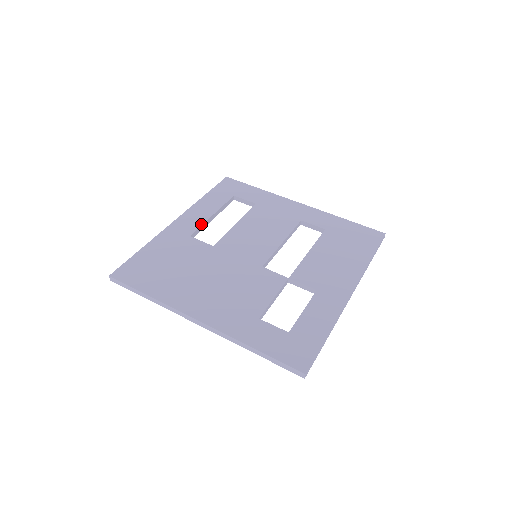
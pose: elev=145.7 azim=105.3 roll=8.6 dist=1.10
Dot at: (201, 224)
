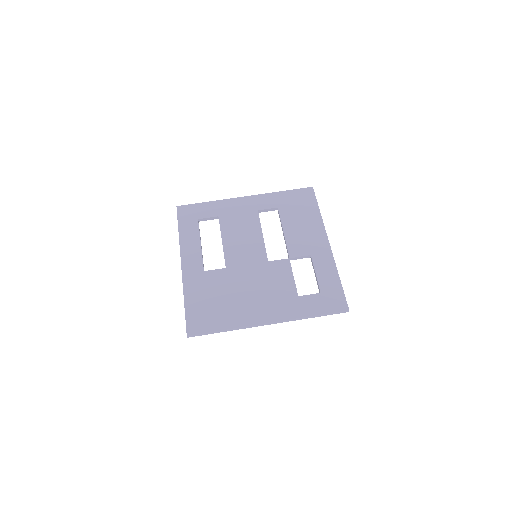
Dot at: (201, 257)
